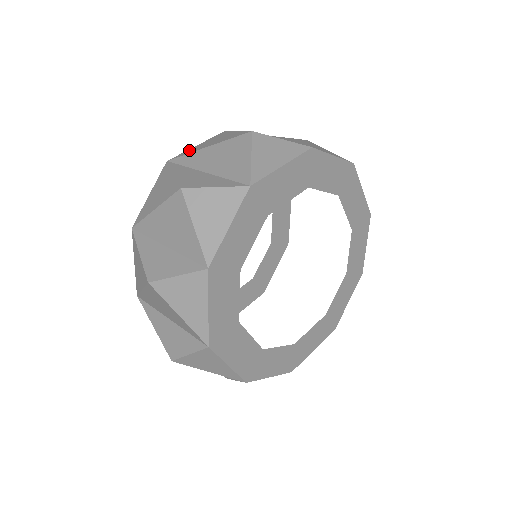
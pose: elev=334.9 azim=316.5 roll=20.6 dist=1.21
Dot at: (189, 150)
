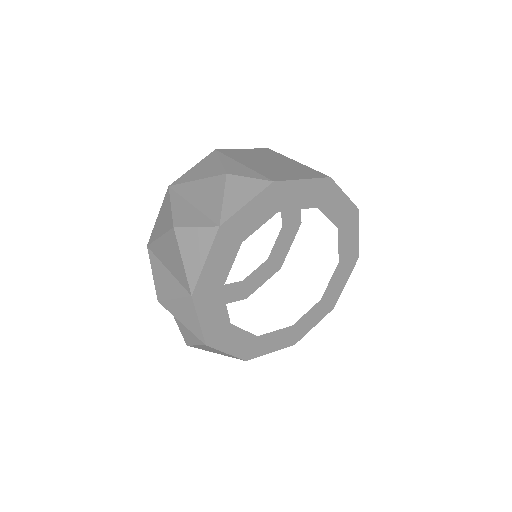
Dot at: (154, 230)
